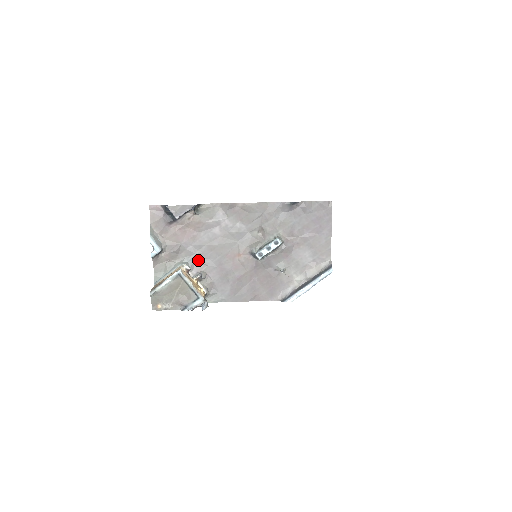
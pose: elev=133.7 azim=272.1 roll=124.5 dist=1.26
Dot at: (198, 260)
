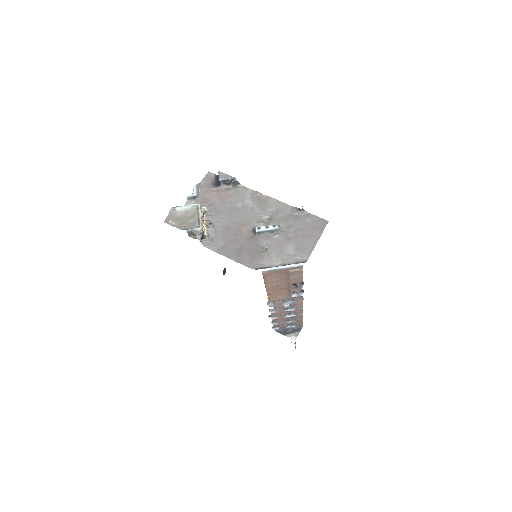
Dot at: (215, 216)
